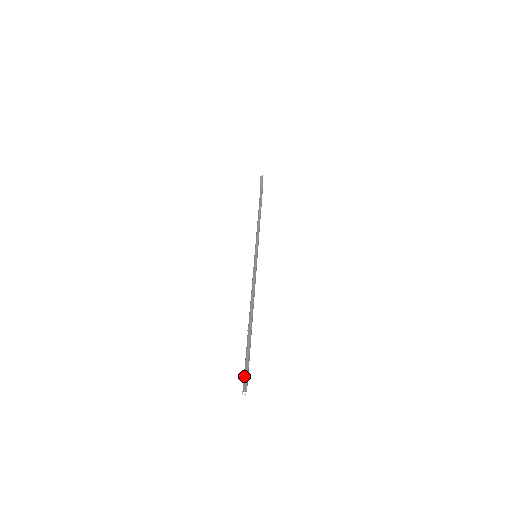
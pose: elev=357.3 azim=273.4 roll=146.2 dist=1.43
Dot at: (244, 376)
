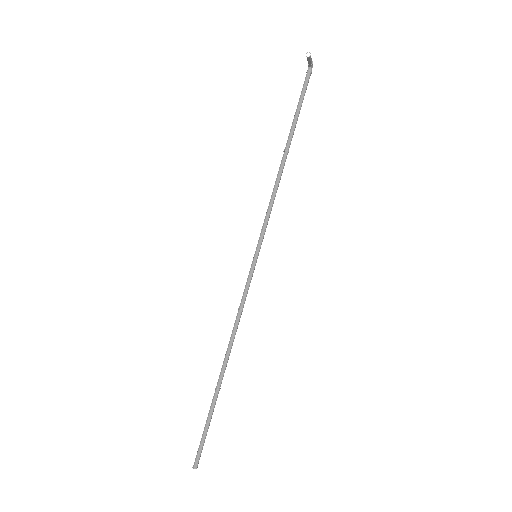
Dot at: (198, 450)
